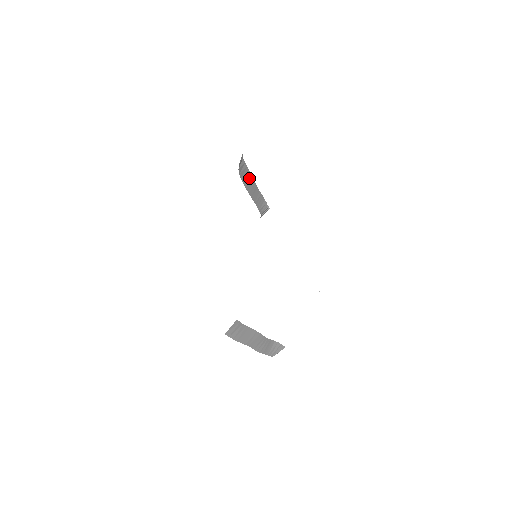
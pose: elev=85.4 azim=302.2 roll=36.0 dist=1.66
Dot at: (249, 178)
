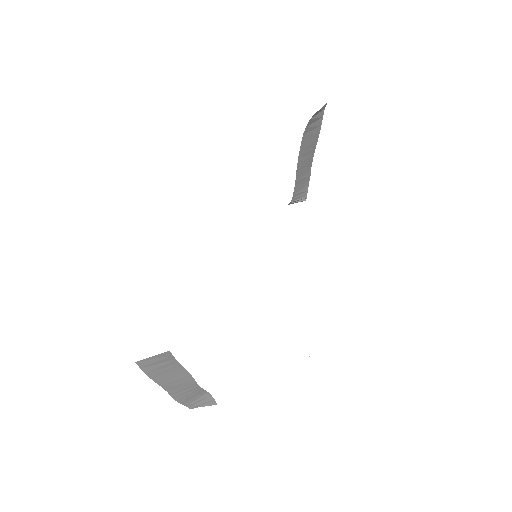
Dot at: (312, 143)
